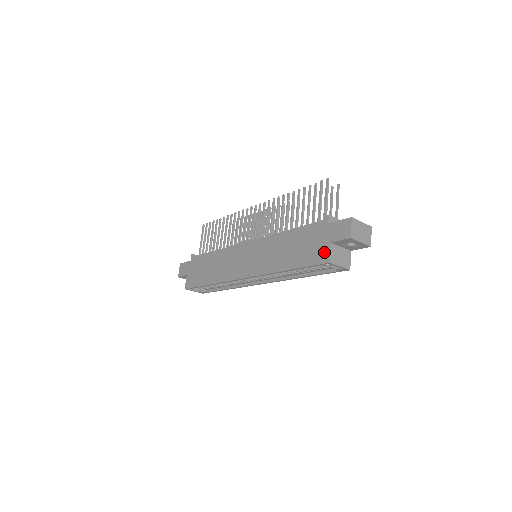
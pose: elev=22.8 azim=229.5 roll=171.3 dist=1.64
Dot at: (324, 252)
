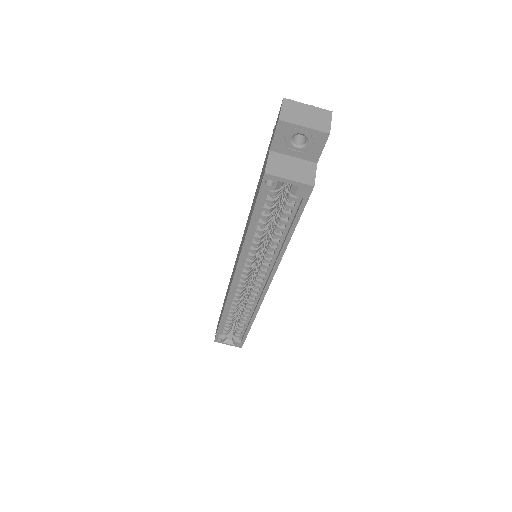
Dot at: (264, 168)
